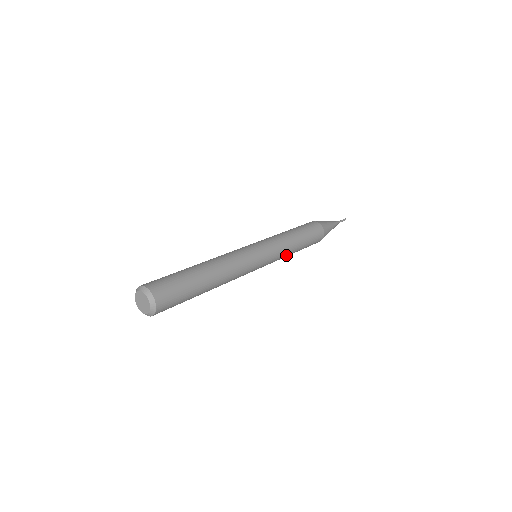
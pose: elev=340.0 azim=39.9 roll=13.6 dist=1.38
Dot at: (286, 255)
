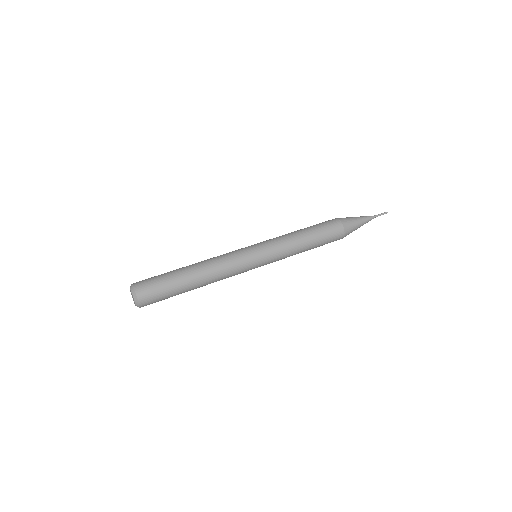
Dot at: (291, 250)
